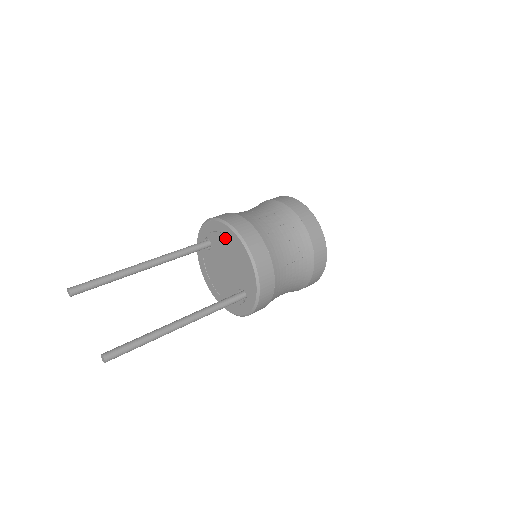
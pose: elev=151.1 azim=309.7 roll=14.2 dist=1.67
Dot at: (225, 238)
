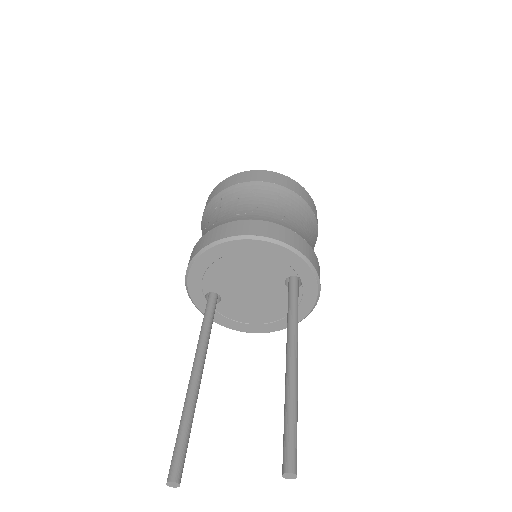
Dot at: (217, 265)
